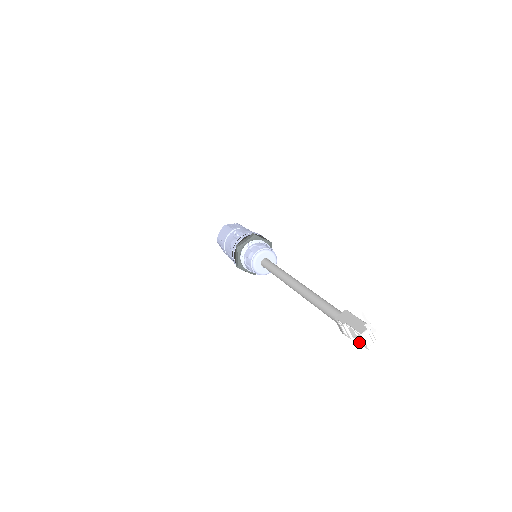
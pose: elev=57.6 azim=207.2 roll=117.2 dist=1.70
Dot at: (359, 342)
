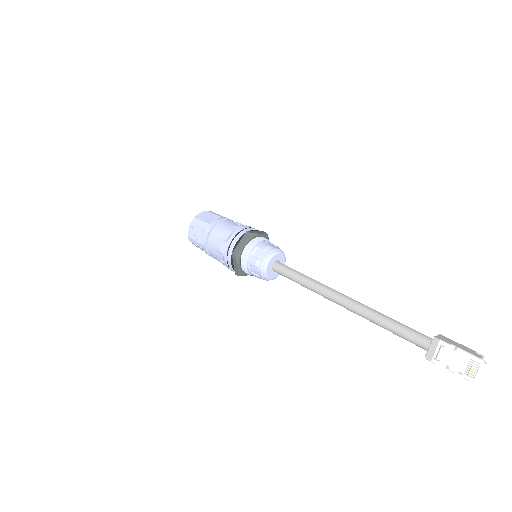
Dot at: (456, 371)
